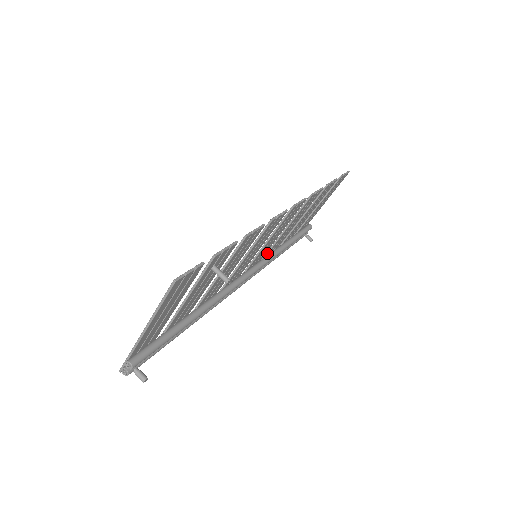
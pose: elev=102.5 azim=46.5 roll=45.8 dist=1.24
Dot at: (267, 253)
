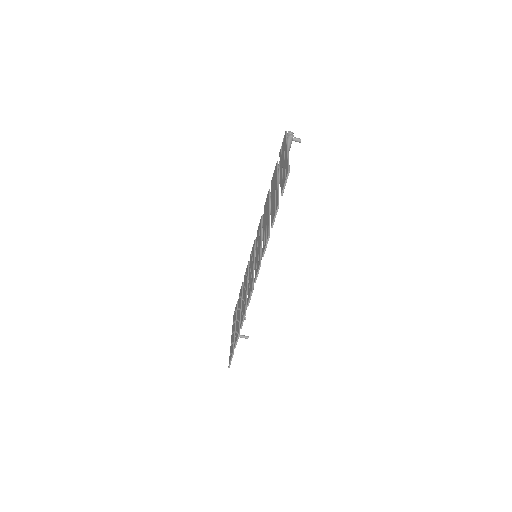
Dot at: occluded
